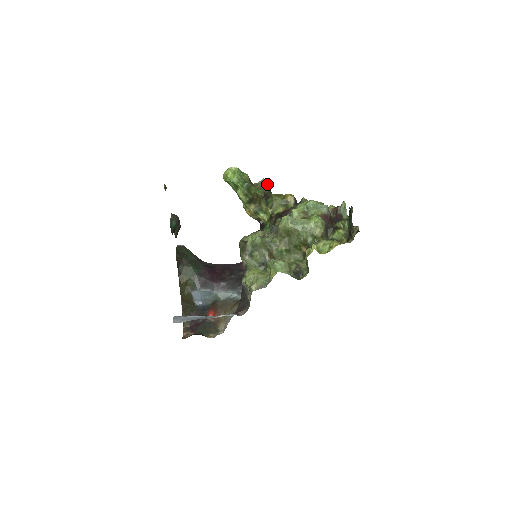
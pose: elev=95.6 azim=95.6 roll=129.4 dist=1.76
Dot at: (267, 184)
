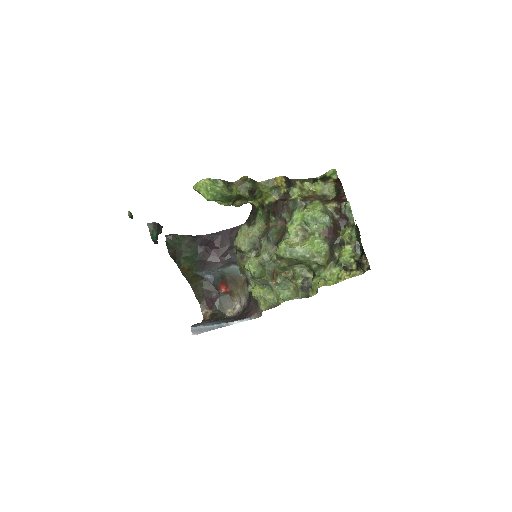
Dot at: (249, 178)
